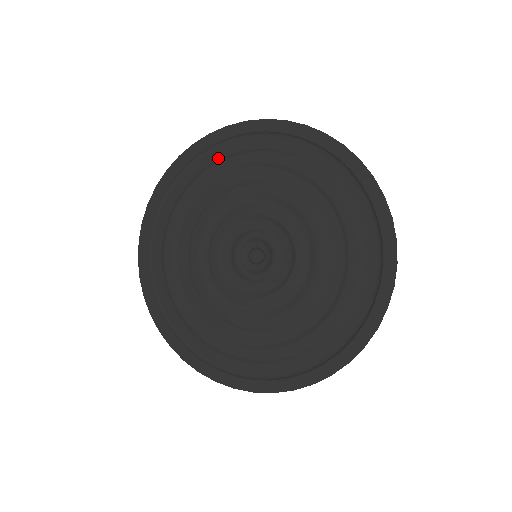
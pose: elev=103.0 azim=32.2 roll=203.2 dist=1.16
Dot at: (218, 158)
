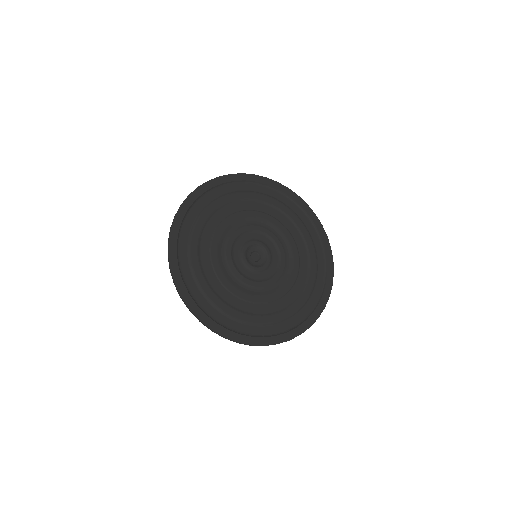
Dot at: (264, 193)
